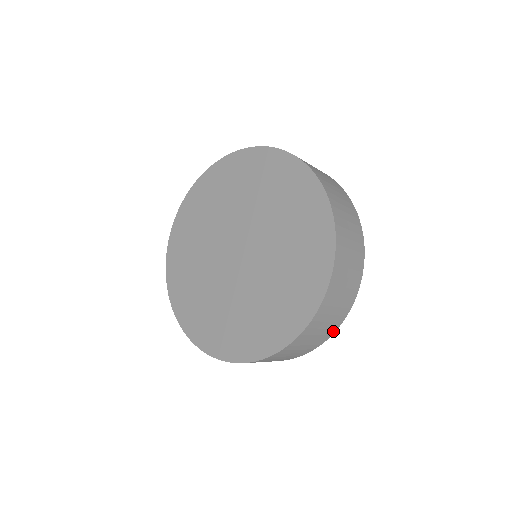
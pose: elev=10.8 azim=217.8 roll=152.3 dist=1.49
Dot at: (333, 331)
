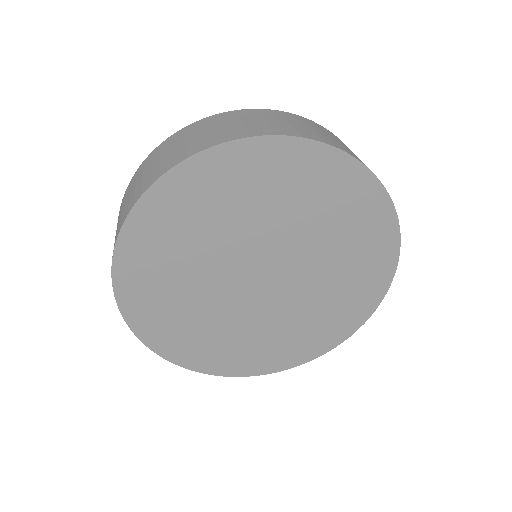
Dot at: occluded
